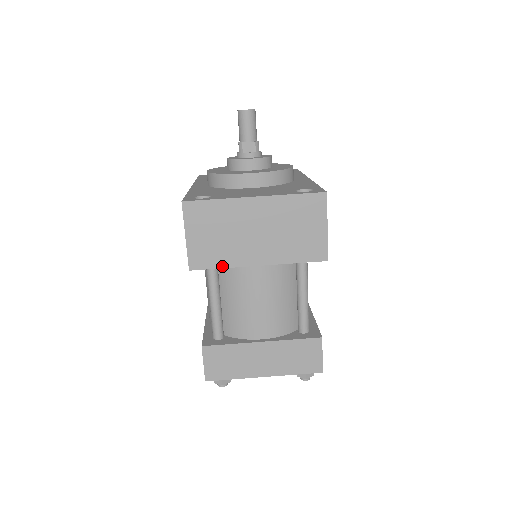
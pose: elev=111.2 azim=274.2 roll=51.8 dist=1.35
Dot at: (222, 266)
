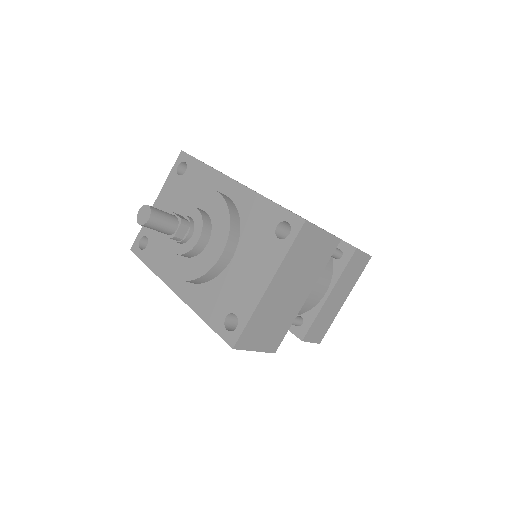
Dot at: (289, 327)
